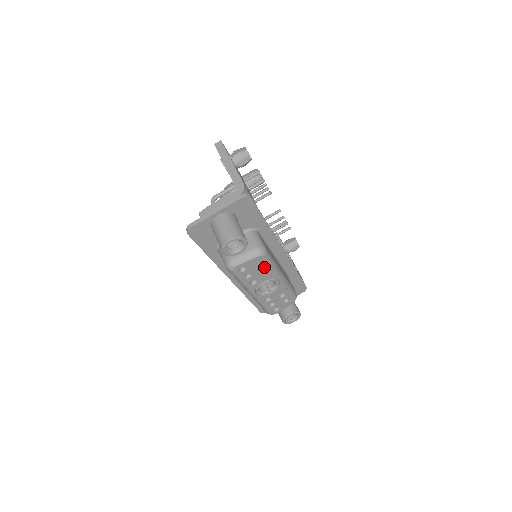
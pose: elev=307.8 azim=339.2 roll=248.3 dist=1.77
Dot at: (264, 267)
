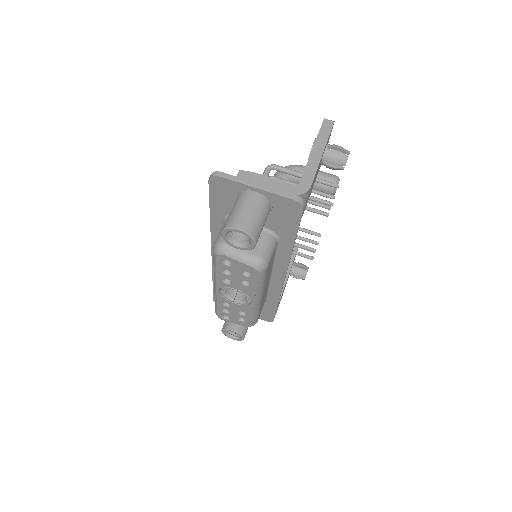
Dot at: (249, 279)
